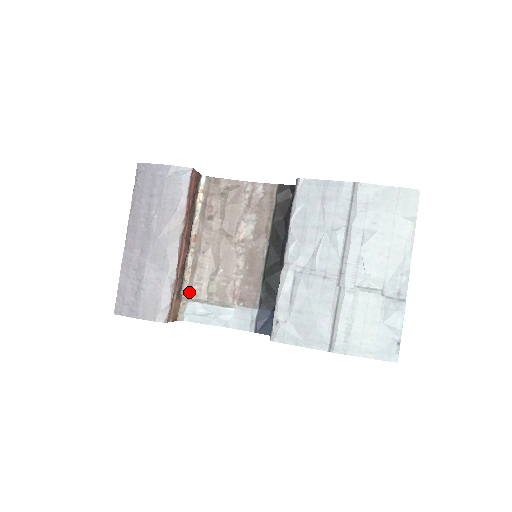
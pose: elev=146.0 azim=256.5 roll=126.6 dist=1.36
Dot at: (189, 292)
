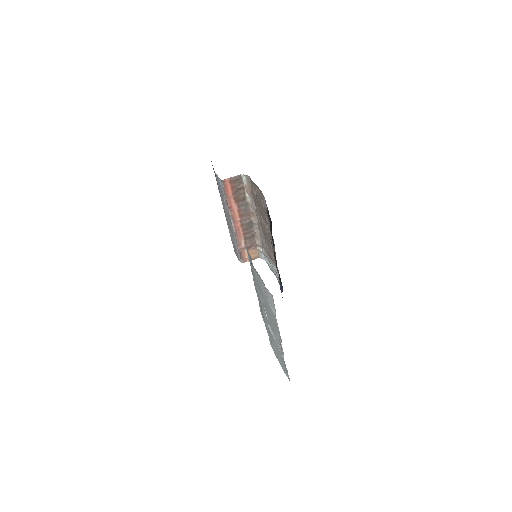
Dot at: (260, 245)
